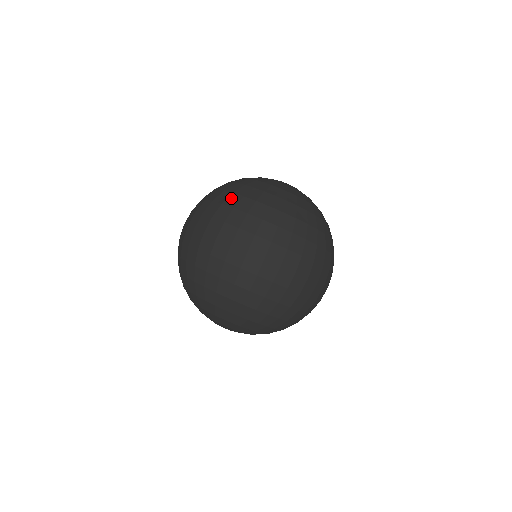
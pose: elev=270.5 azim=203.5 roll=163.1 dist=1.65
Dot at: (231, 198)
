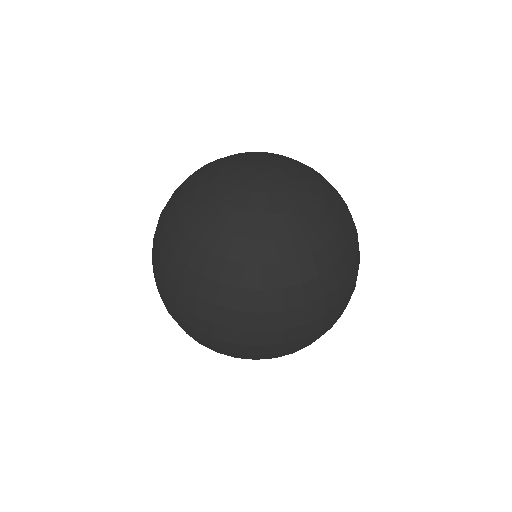
Dot at: (204, 286)
